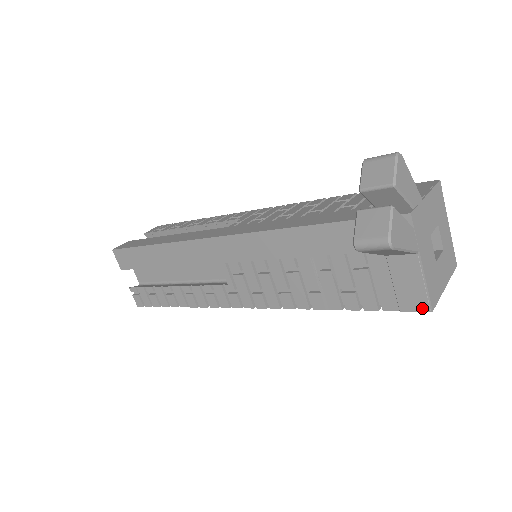
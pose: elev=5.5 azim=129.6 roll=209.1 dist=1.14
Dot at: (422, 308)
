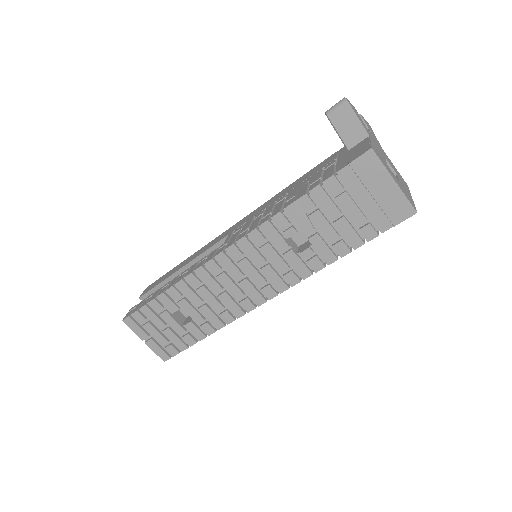
Dot at: (365, 152)
